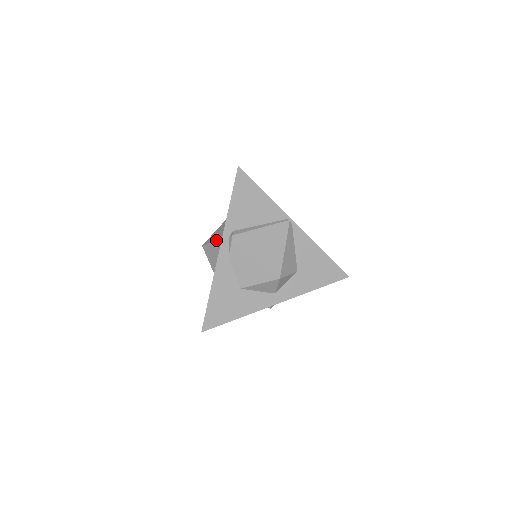
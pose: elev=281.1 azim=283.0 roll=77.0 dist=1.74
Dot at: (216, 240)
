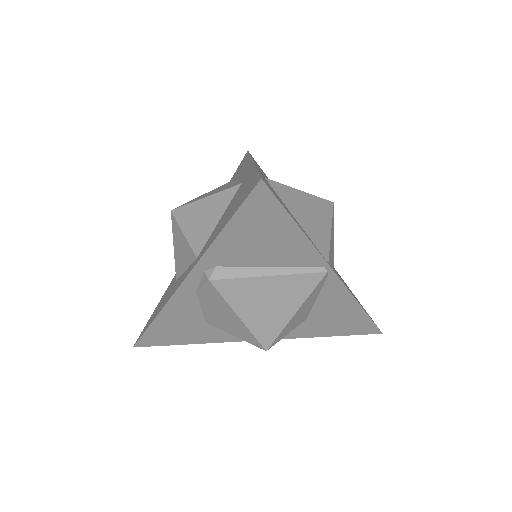
Dot at: (188, 241)
